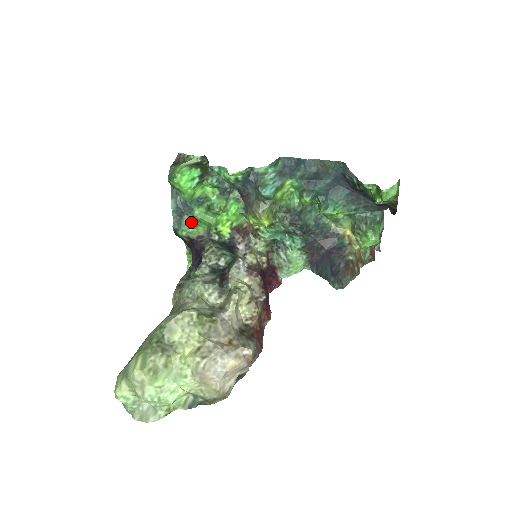
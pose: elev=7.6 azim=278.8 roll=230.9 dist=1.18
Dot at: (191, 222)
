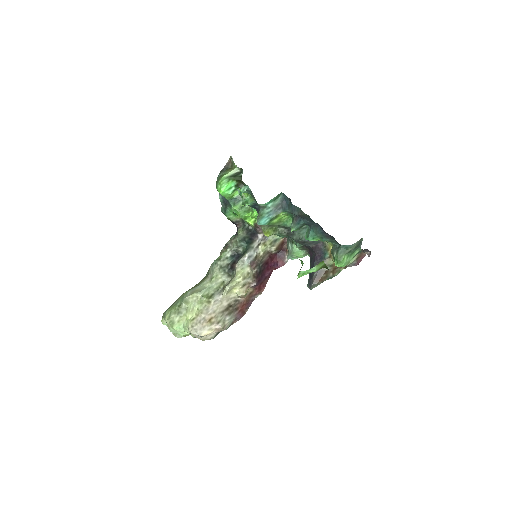
Dot at: (232, 211)
